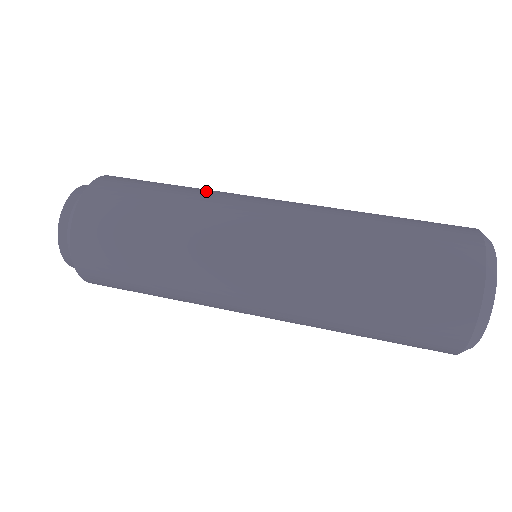
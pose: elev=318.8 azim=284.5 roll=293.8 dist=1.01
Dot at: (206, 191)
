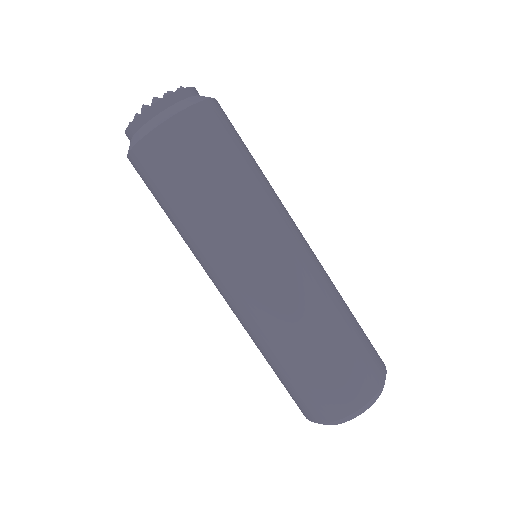
Dot at: (221, 224)
